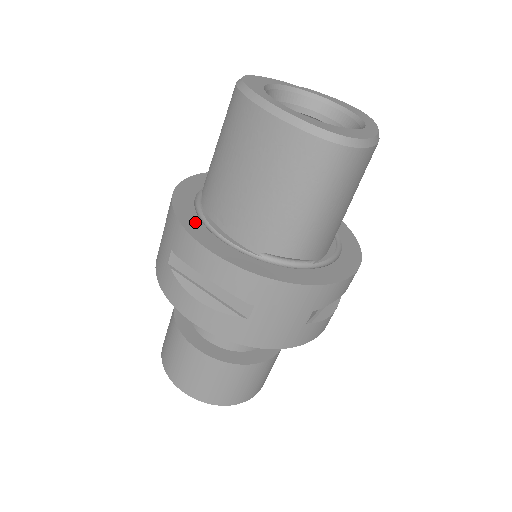
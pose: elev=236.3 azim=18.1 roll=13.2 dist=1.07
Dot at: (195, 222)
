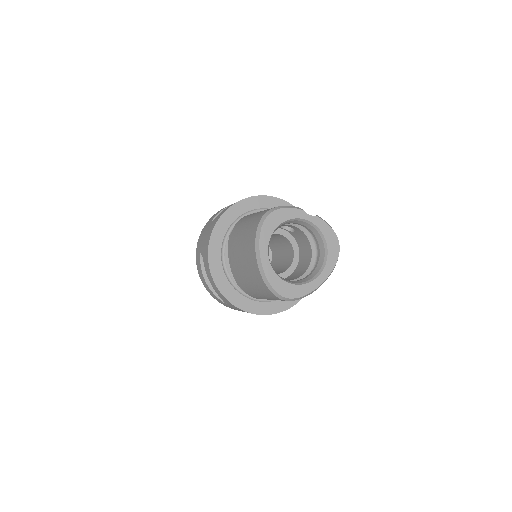
Dot at: (217, 253)
